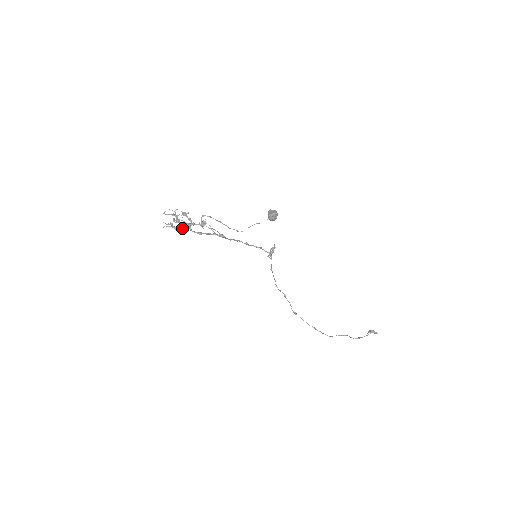
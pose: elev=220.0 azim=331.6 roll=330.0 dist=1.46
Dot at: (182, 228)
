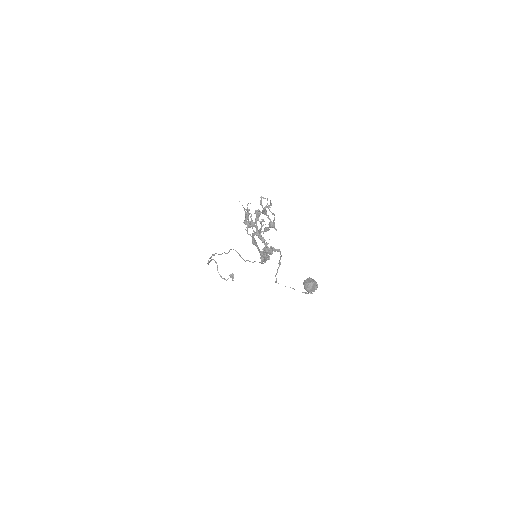
Dot at: occluded
